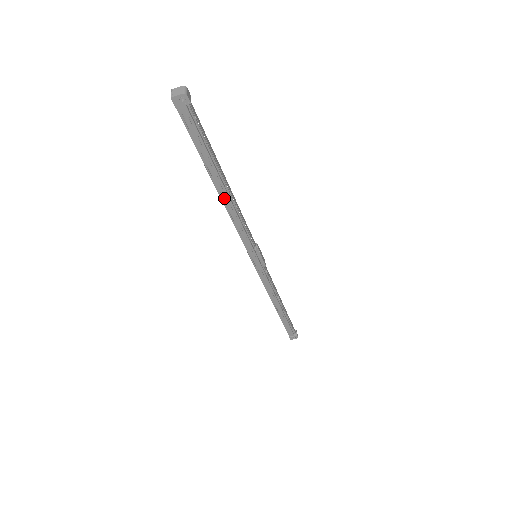
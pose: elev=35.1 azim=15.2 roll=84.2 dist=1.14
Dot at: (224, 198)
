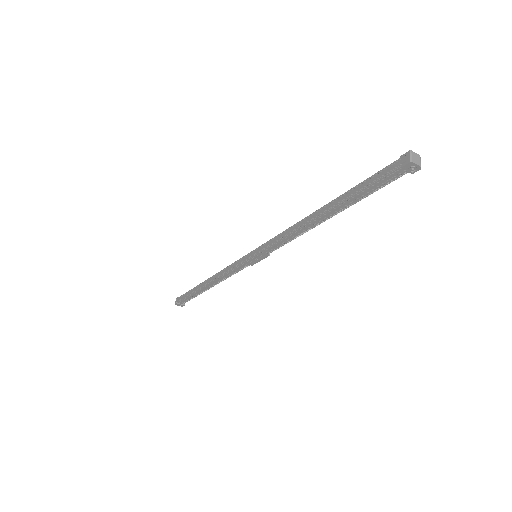
Dot at: (313, 222)
